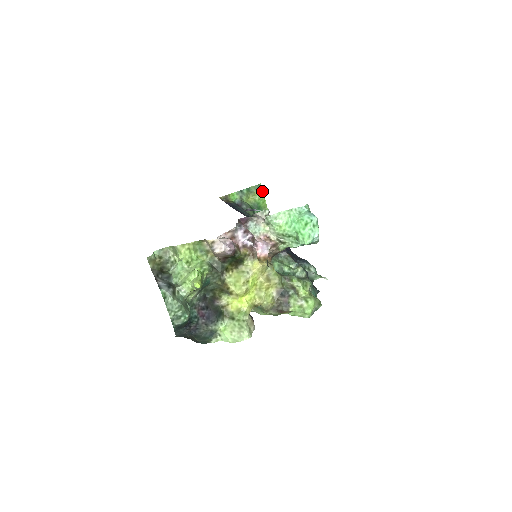
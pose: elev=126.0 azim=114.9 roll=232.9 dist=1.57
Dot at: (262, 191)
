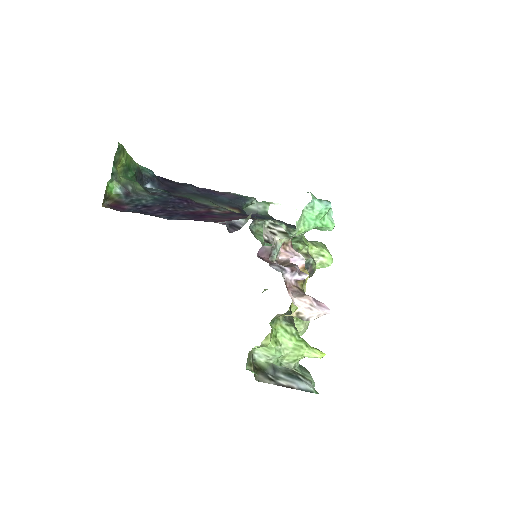
Dot at: (123, 149)
